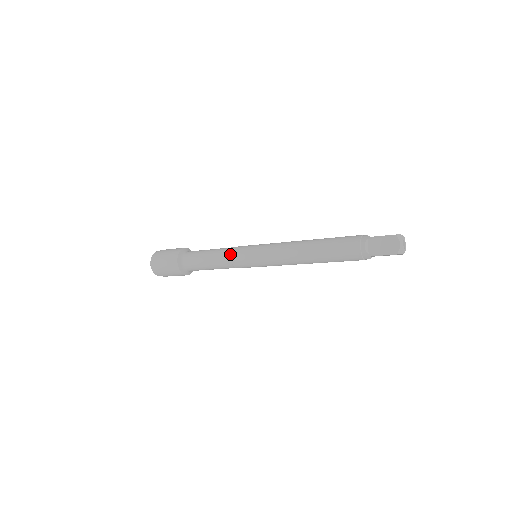
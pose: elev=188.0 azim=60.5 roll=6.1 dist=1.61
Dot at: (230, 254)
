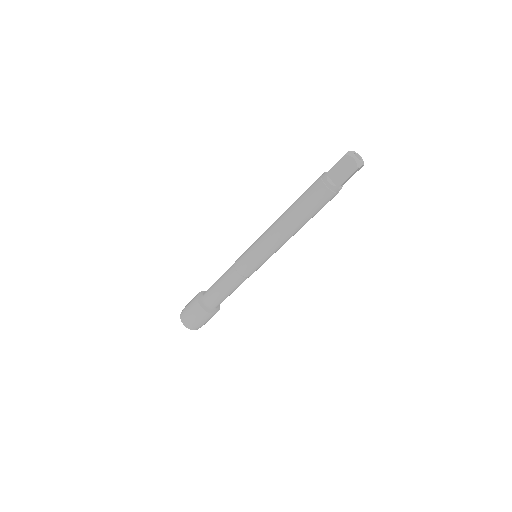
Dot at: occluded
